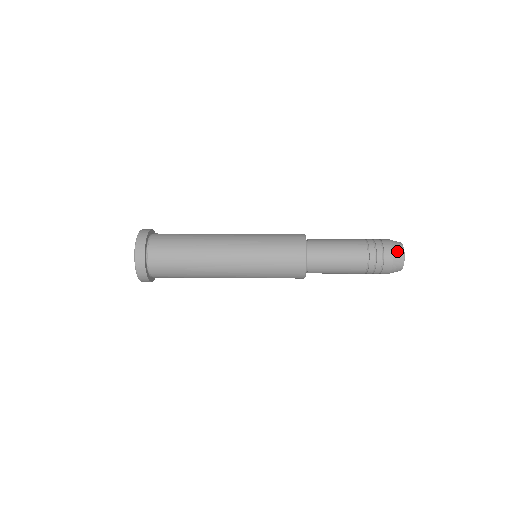
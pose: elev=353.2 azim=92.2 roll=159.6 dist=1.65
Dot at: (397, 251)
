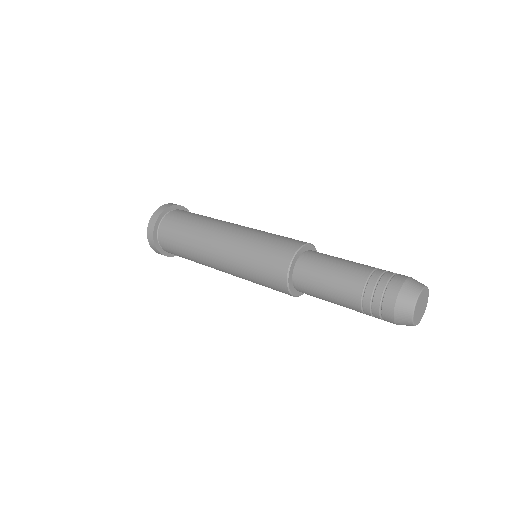
Dot at: (405, 297)
